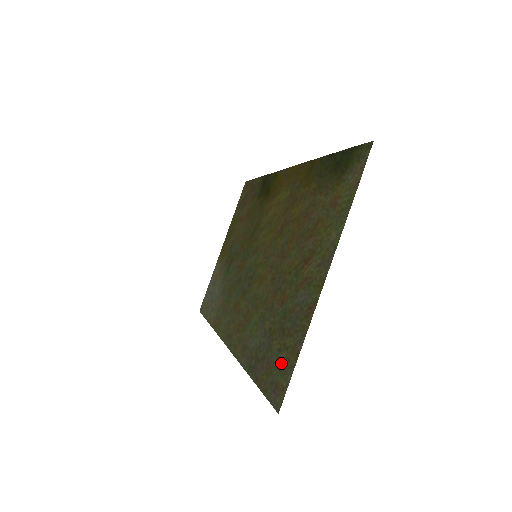
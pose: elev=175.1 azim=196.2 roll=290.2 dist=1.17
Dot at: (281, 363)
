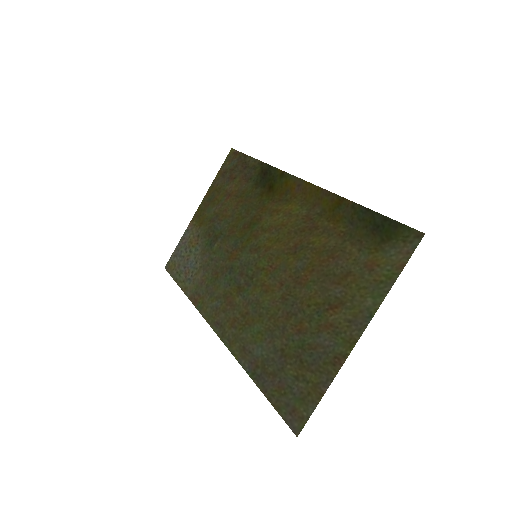
Dot at: (299, 392)
